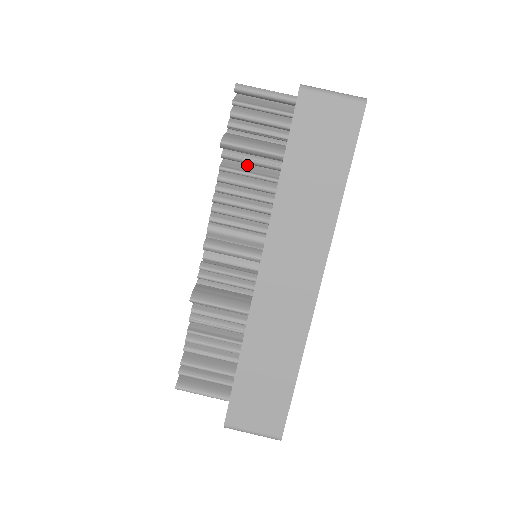
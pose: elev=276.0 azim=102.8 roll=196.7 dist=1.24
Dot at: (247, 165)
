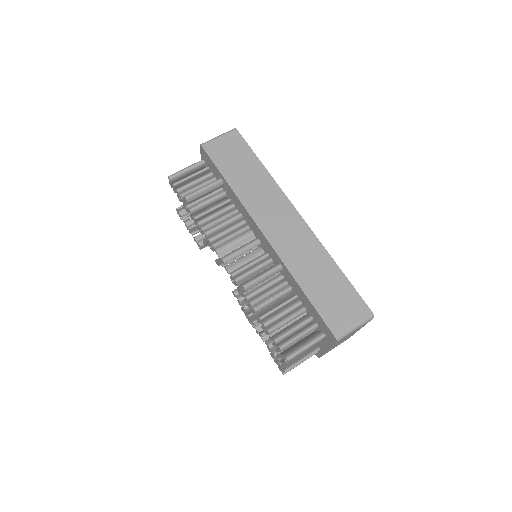
Dot at: (207, 209)
